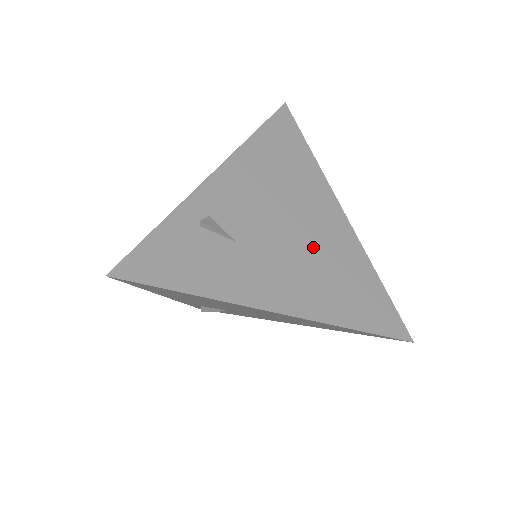
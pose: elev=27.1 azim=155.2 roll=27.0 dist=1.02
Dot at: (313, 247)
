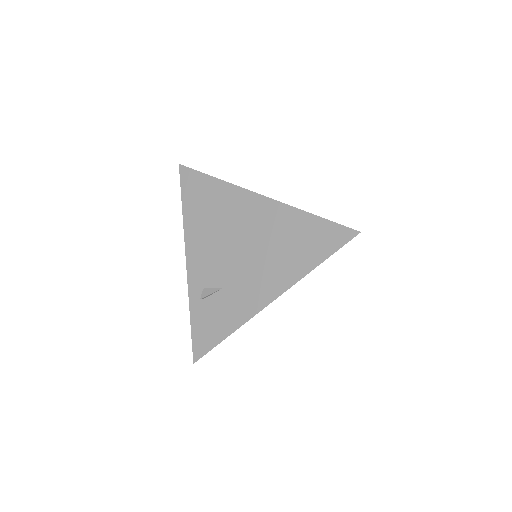
Dot at: (259, 242)
